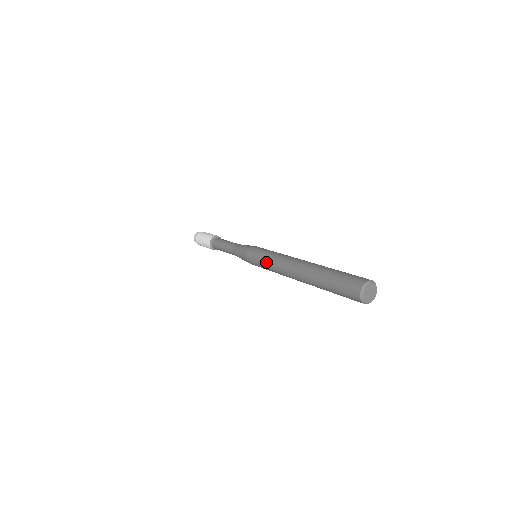
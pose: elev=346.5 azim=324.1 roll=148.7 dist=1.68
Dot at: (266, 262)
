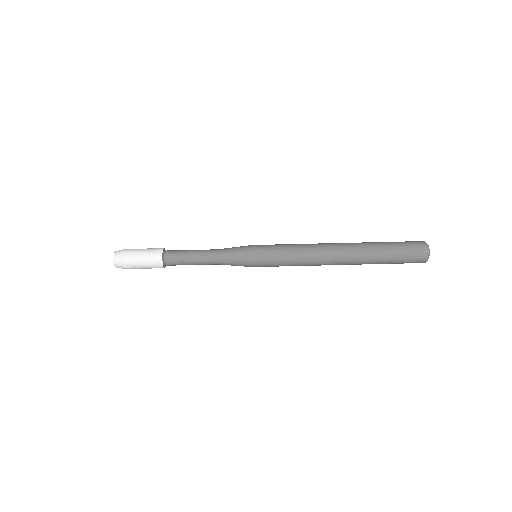
Dot at: occluded
